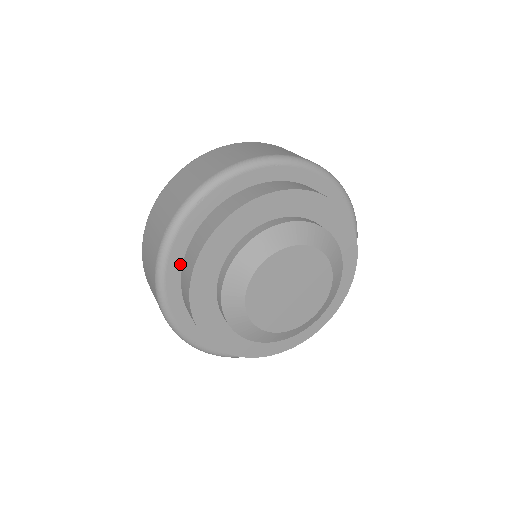
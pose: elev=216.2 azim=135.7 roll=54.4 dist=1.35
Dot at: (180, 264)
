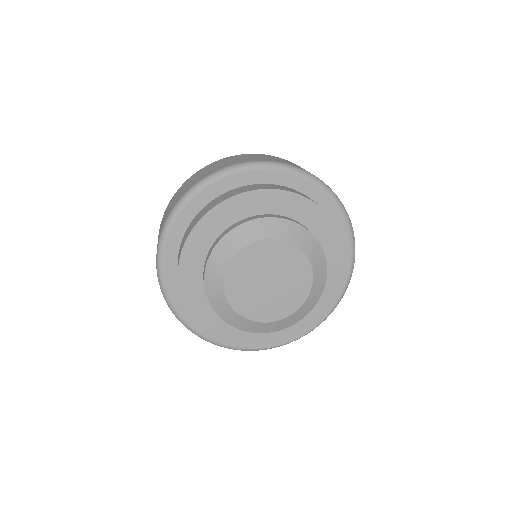
Dot at: (178, 246)
